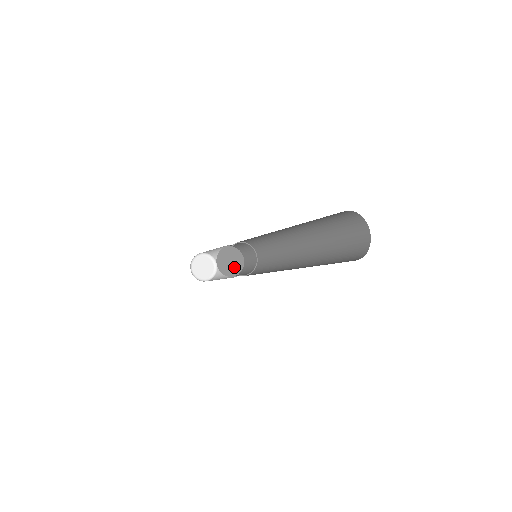
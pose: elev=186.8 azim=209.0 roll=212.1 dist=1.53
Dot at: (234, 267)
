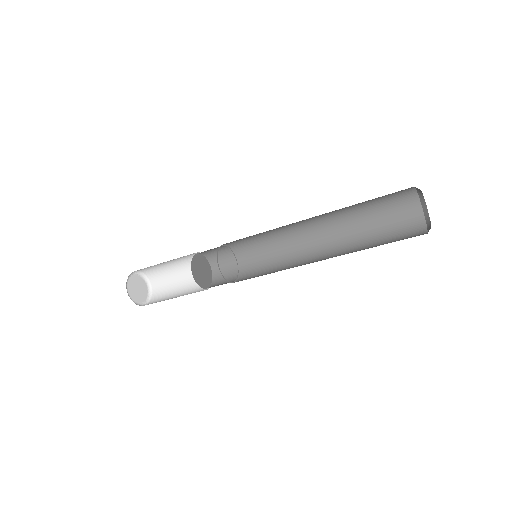
Dot at: (201, 278)
